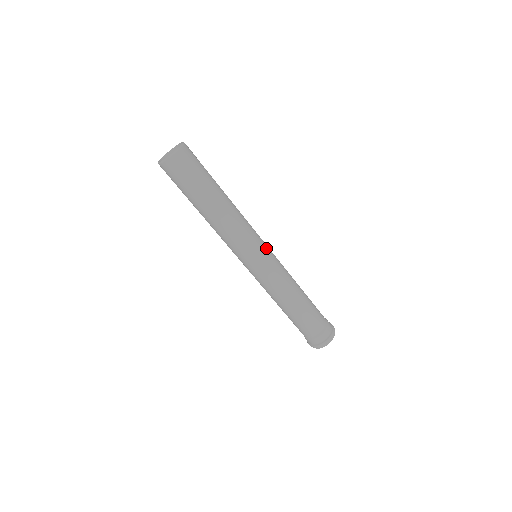
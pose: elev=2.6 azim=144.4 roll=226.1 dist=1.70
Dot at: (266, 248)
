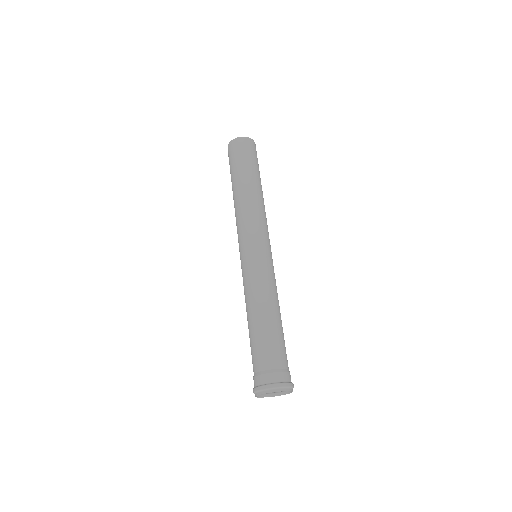
Dot at: (267, 247)
